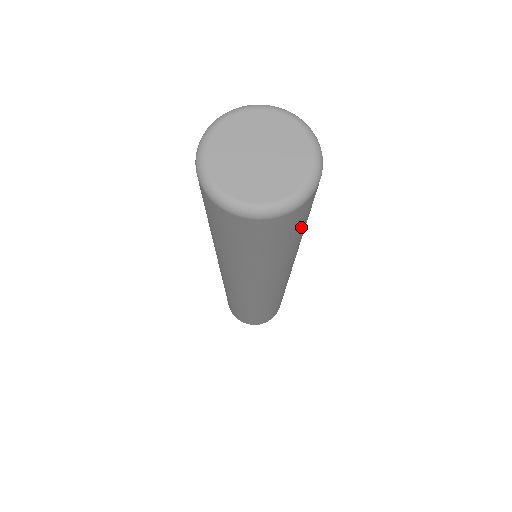
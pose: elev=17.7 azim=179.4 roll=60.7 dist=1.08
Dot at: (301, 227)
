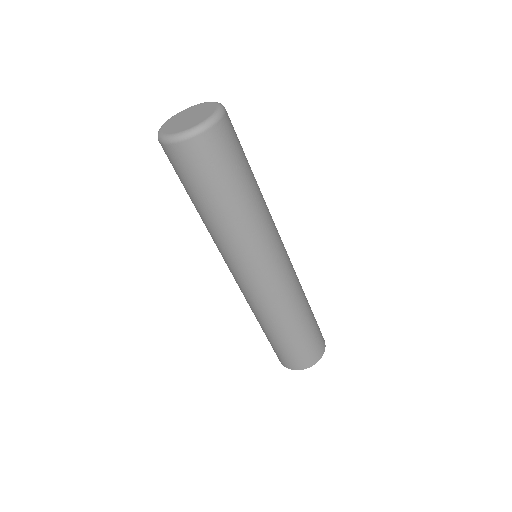
Dot at: (205, 182)
